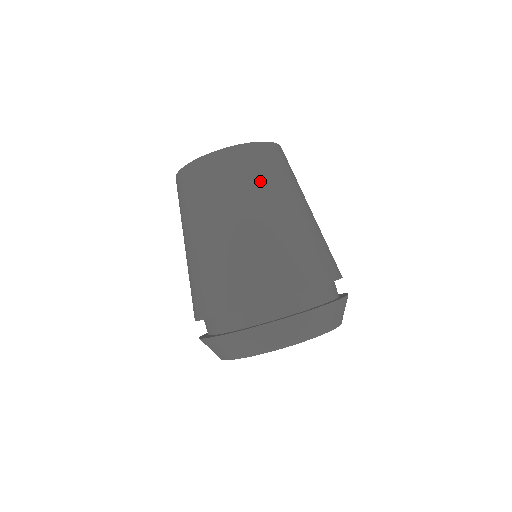
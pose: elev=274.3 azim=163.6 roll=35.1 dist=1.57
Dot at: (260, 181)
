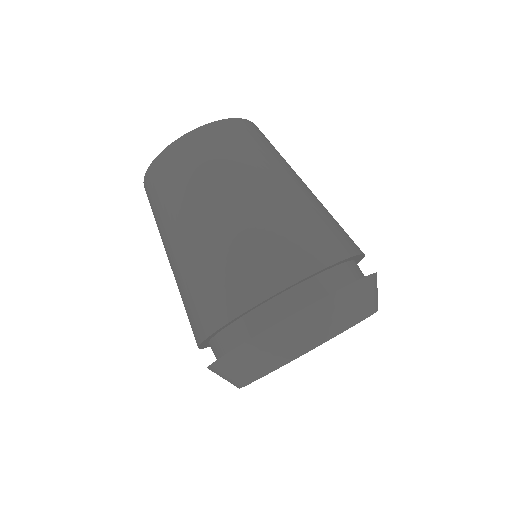
Dot at: (239, 157)
